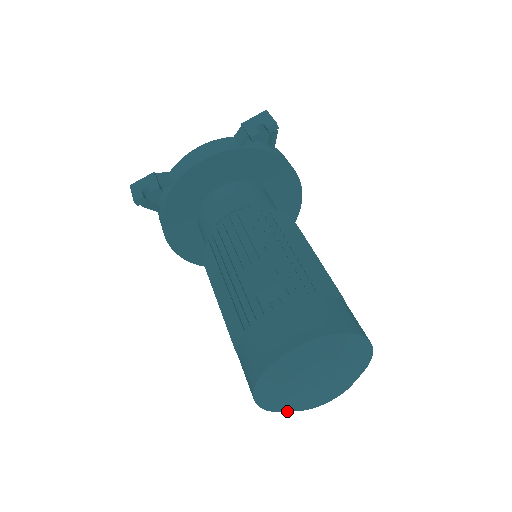
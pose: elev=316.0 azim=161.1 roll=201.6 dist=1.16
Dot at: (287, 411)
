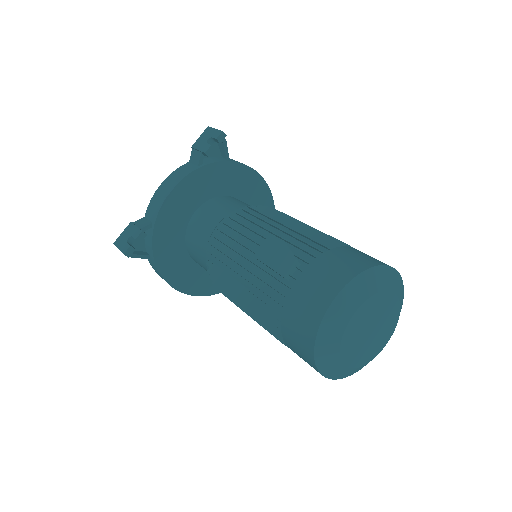
Dot at: (352, 371)
